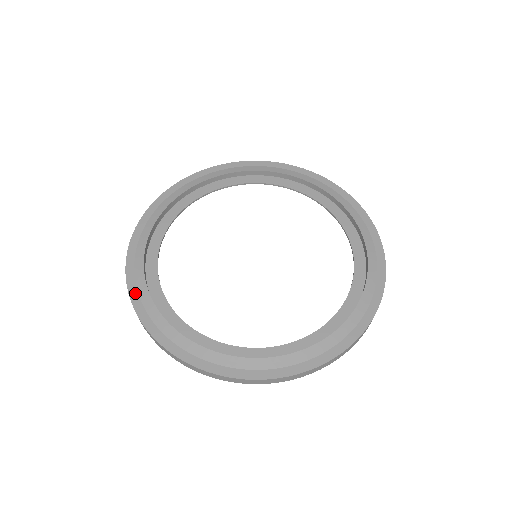
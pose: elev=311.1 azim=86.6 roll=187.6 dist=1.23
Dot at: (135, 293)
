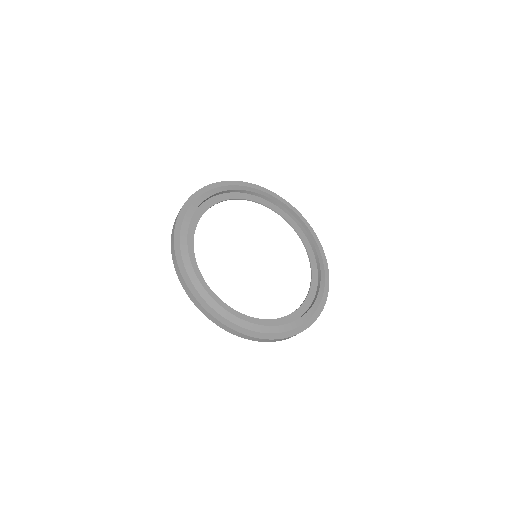
Dot at: (197, 293)
